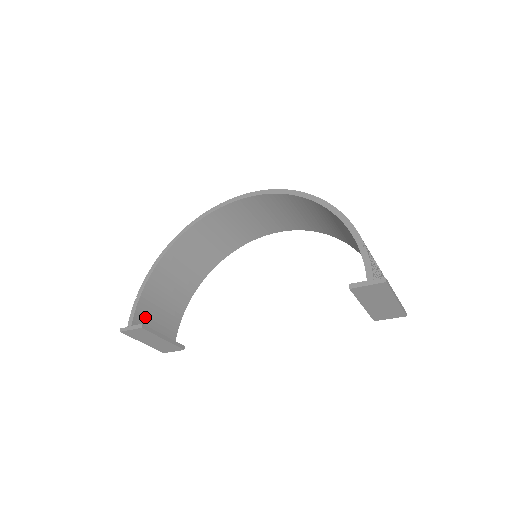
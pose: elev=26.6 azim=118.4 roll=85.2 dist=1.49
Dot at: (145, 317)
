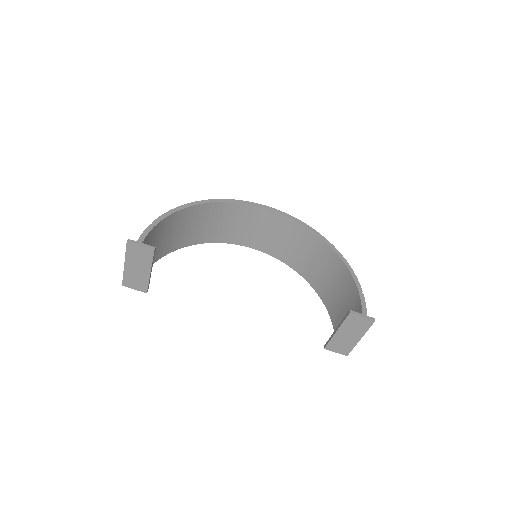
Dot at: occluded
